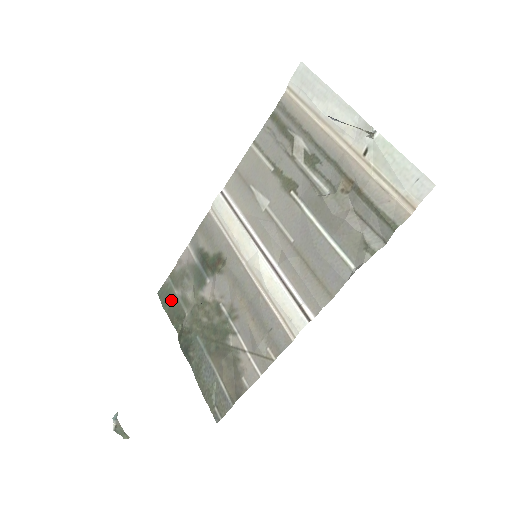
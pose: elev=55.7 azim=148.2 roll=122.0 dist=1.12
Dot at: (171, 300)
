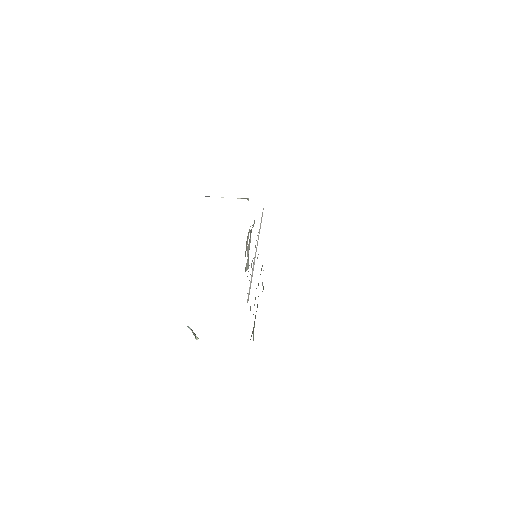
Dot at: occluded
